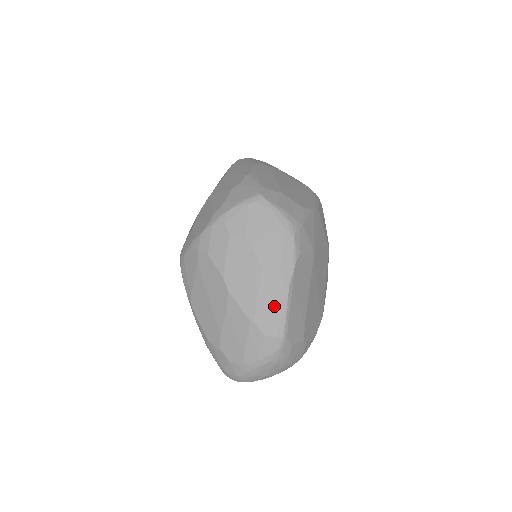
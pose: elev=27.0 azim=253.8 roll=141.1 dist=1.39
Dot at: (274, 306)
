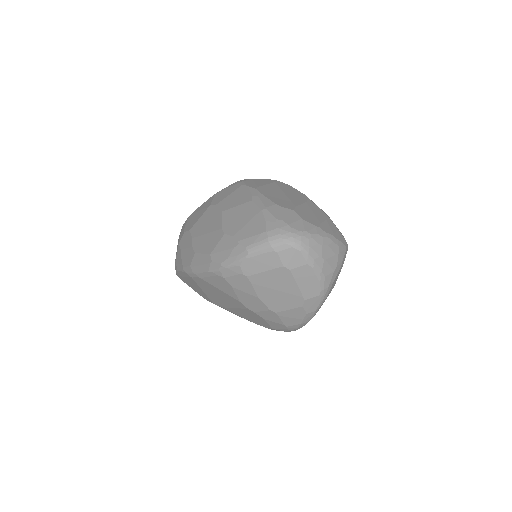
Dot at: occluded
